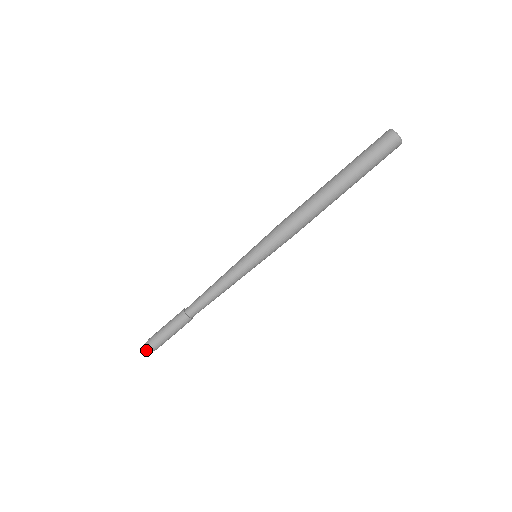
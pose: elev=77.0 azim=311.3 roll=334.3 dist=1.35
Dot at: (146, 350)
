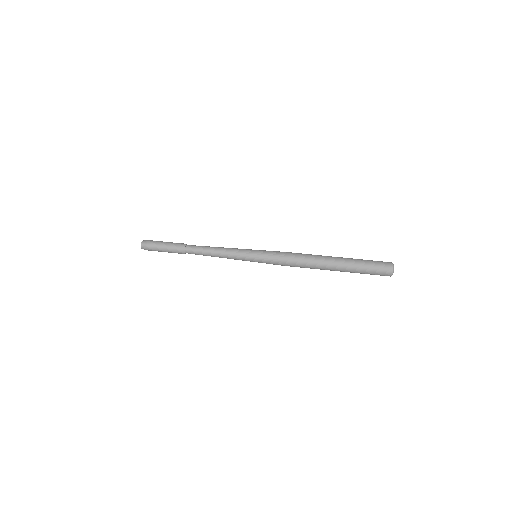
Dot at: (142, 241)
